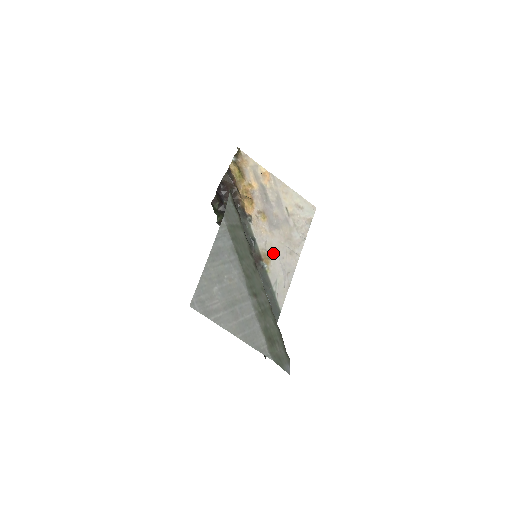
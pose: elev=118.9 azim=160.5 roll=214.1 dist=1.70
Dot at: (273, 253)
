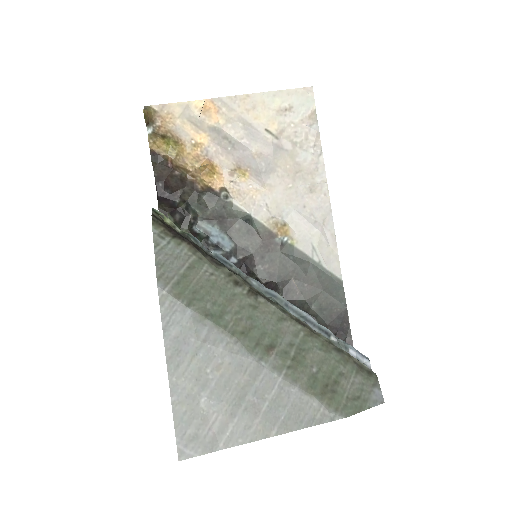
Dot at: (286, 212)
